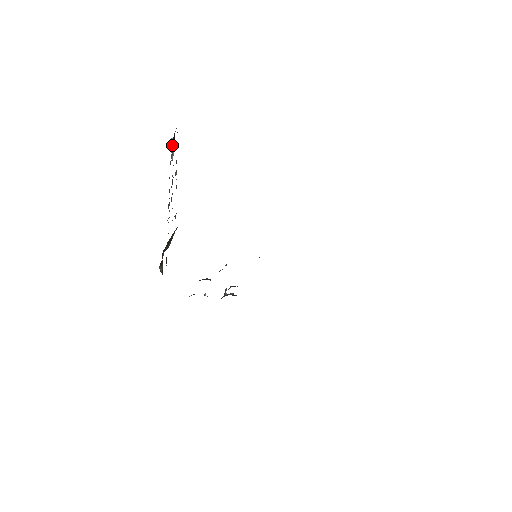
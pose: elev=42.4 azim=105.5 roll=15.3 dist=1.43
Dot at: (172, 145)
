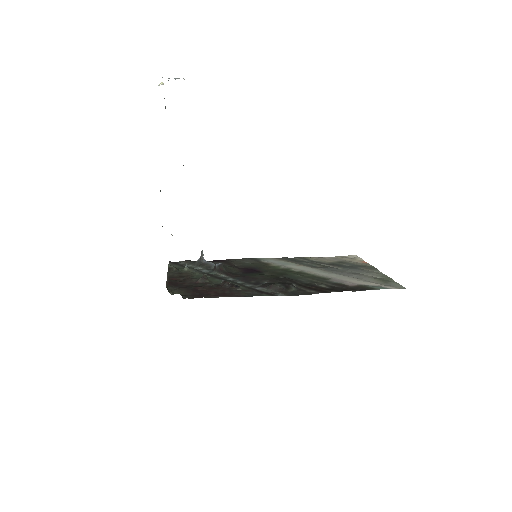
Dot at: (164, 98)
